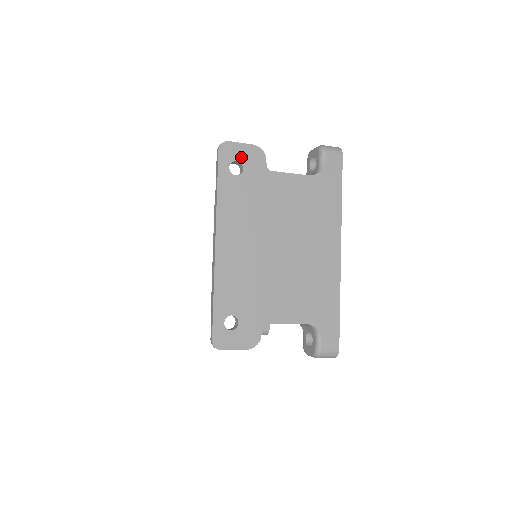
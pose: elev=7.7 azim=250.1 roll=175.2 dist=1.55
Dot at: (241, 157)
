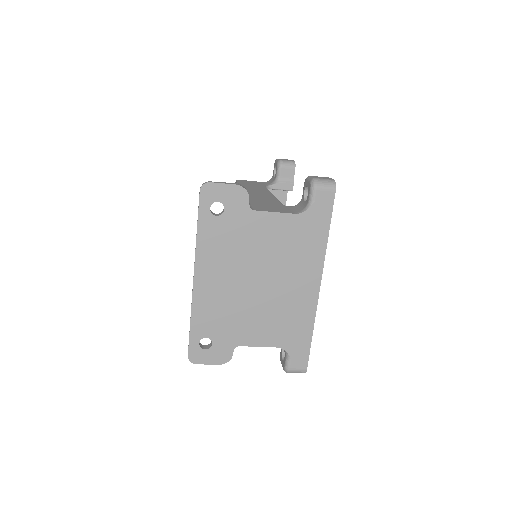
Dot at: (223, 198)
